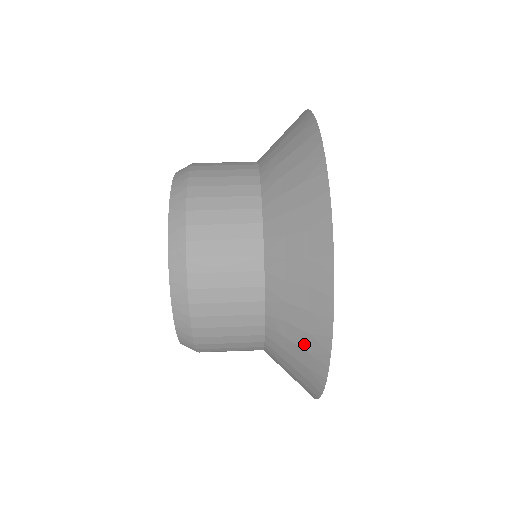
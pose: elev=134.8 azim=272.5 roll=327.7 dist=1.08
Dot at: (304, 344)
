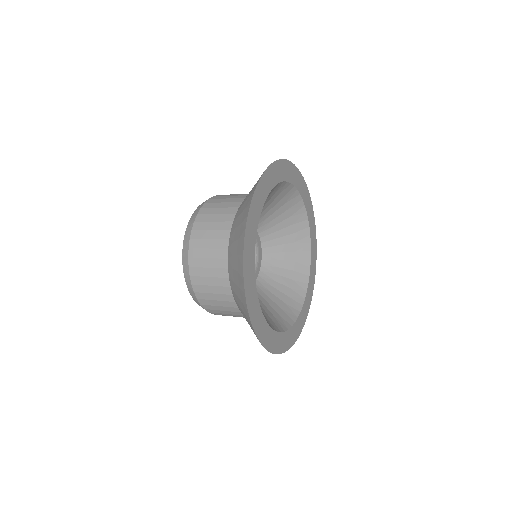
Dot at: (254, 185)
